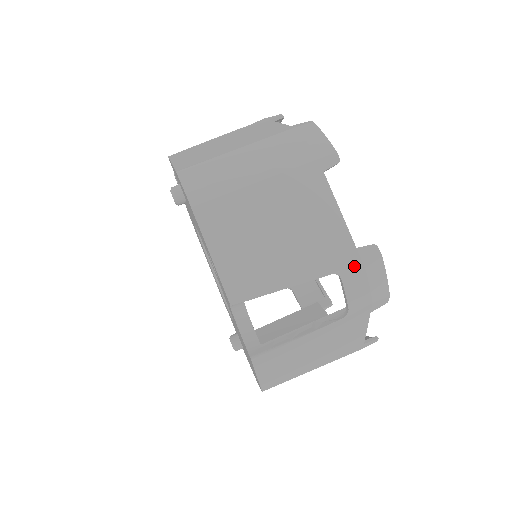
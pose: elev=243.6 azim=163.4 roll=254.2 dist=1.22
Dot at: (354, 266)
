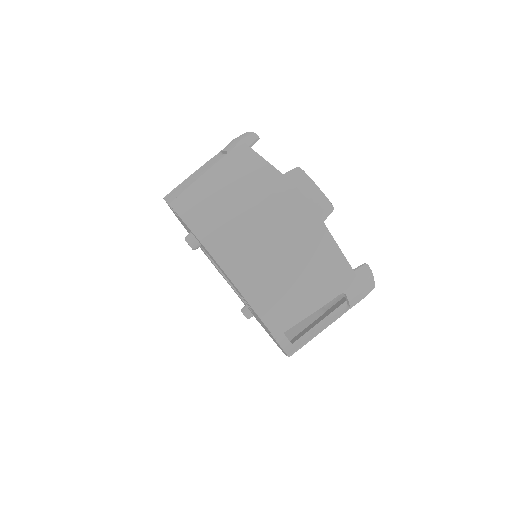
Dot at: (354, 284)
